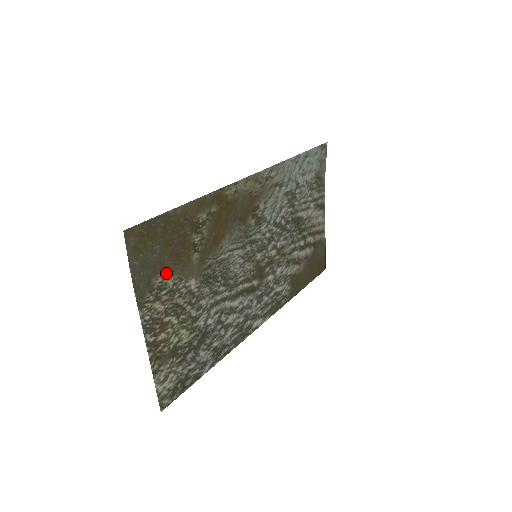
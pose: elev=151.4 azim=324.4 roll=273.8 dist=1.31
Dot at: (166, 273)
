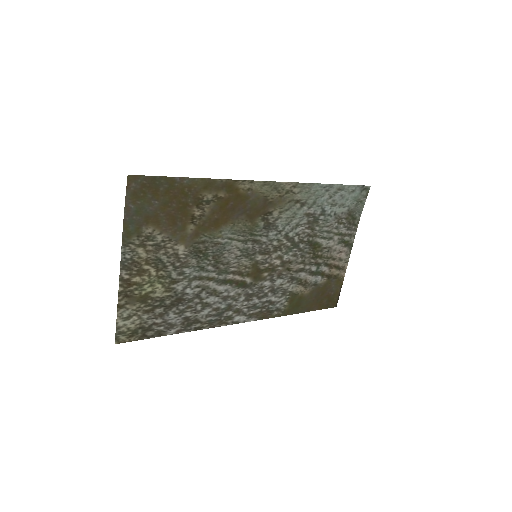
Dot at: (158, 228)
